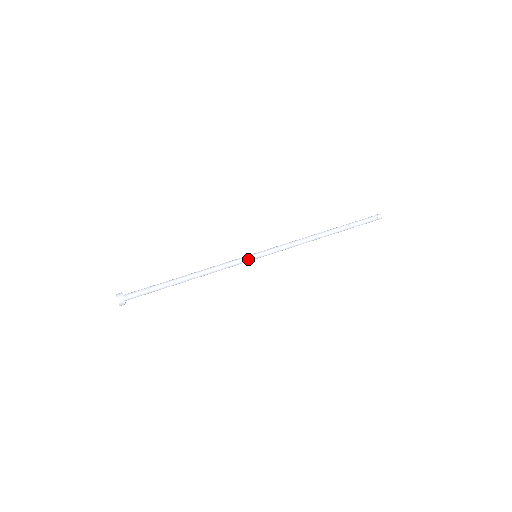
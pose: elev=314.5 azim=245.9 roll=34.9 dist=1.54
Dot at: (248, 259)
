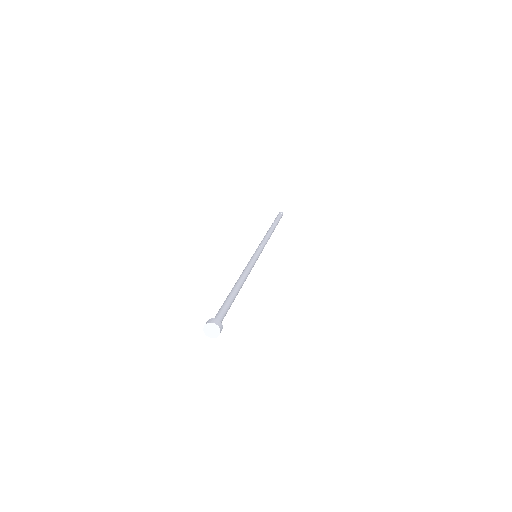
Dot at: (255, 258)
